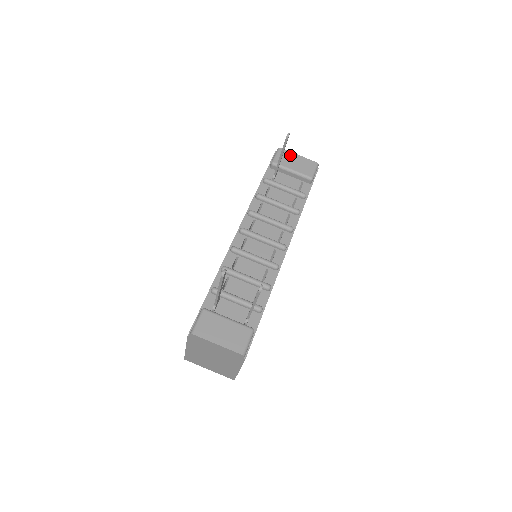
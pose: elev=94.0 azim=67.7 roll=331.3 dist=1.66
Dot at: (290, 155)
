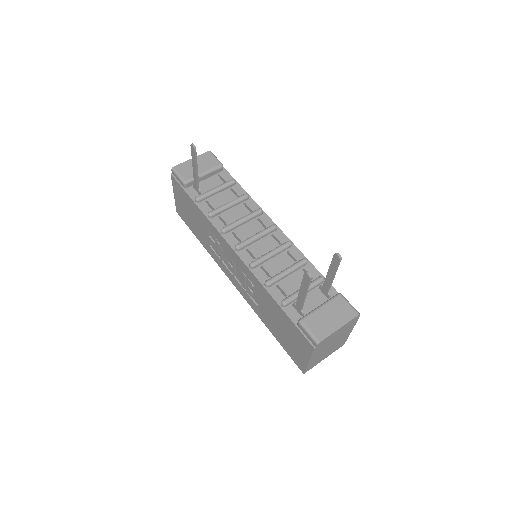
Dot at: (187, 165)
